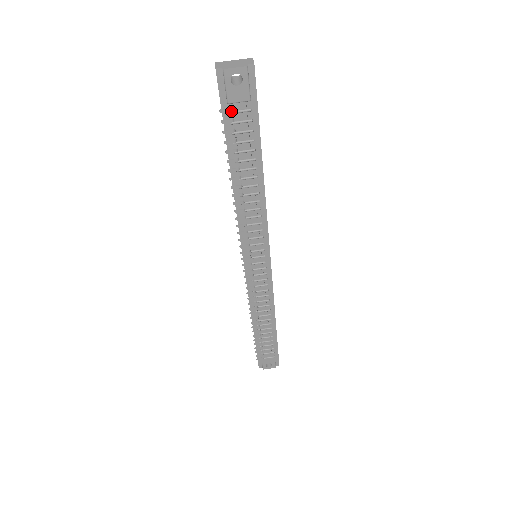
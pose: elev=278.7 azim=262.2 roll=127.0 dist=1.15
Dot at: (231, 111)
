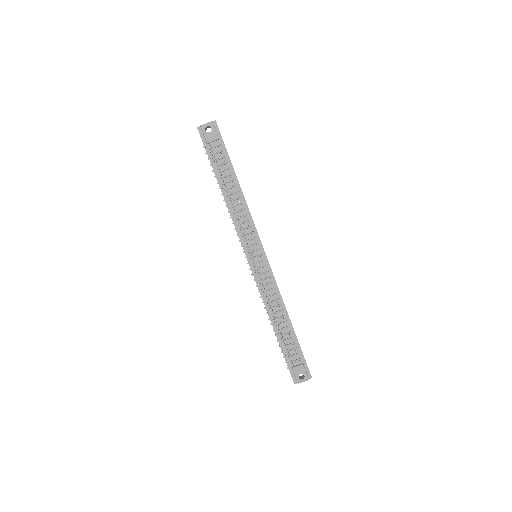
Dot at: (209, 146)
